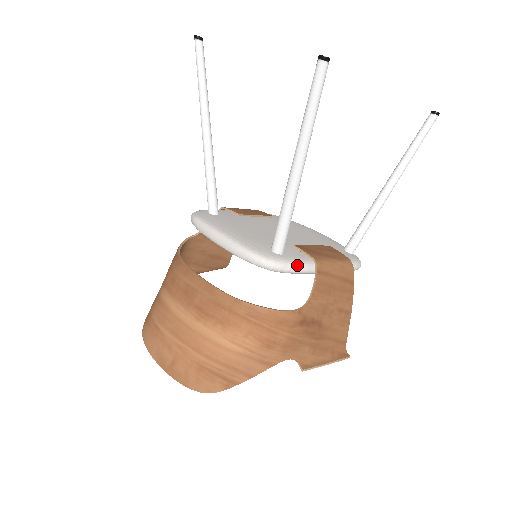
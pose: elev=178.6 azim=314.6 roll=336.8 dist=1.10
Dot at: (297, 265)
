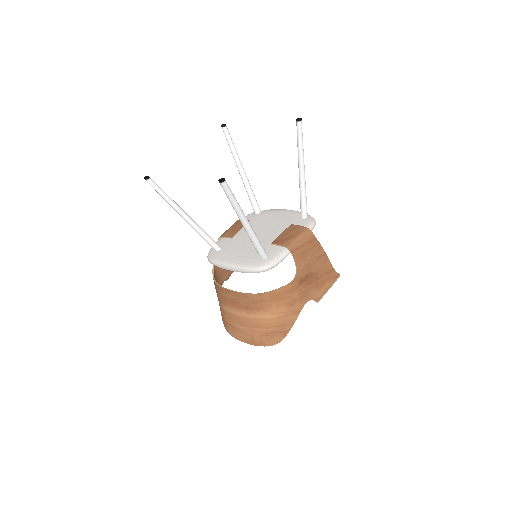
Dot at: (279, 258)
